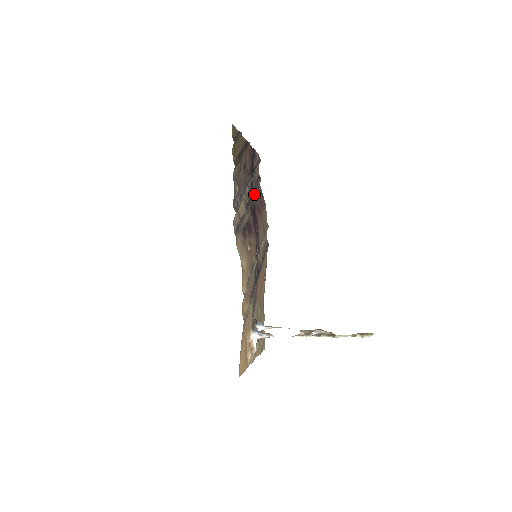
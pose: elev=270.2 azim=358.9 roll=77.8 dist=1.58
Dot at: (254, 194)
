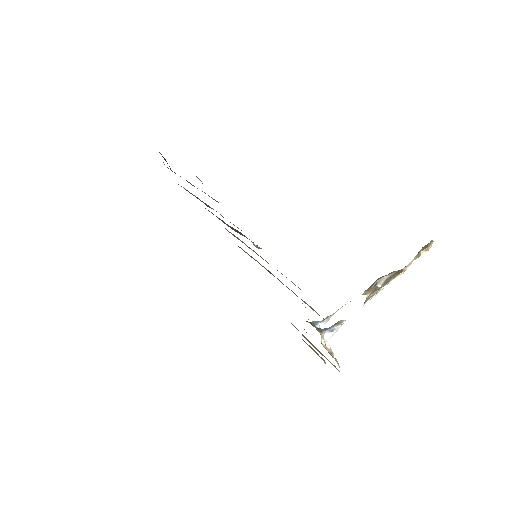
Dot at: (198, 198)
